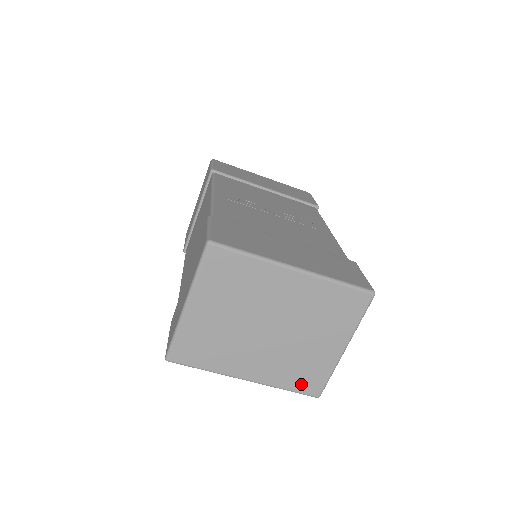
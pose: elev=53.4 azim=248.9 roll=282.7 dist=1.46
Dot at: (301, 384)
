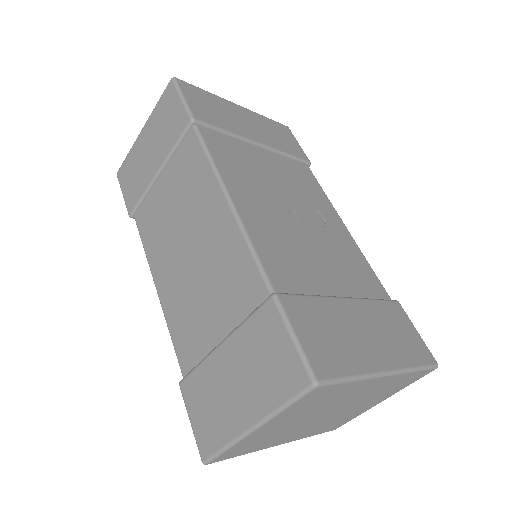
Dot at: (327, 429)
